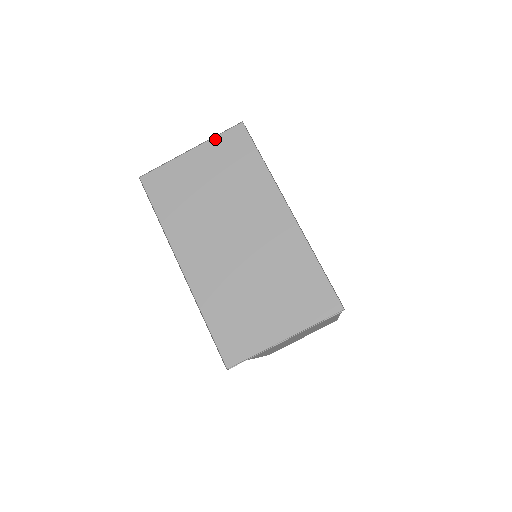
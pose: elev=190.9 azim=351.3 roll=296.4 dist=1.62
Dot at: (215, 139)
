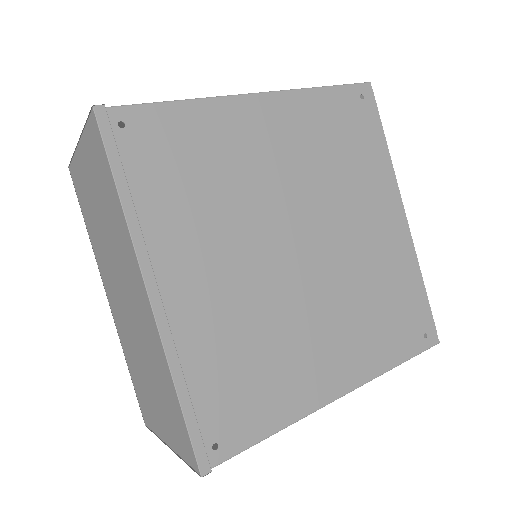
Dot at: (85, 132)
